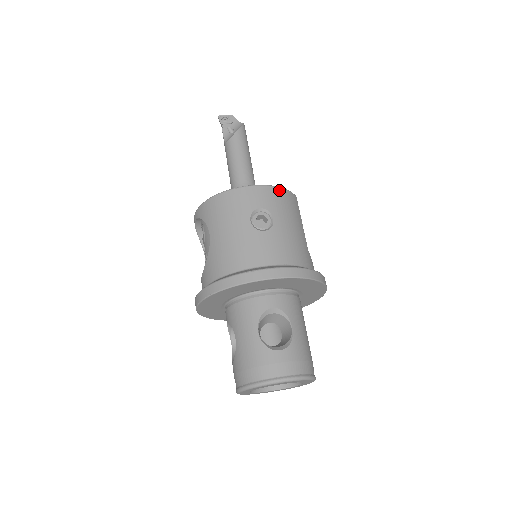
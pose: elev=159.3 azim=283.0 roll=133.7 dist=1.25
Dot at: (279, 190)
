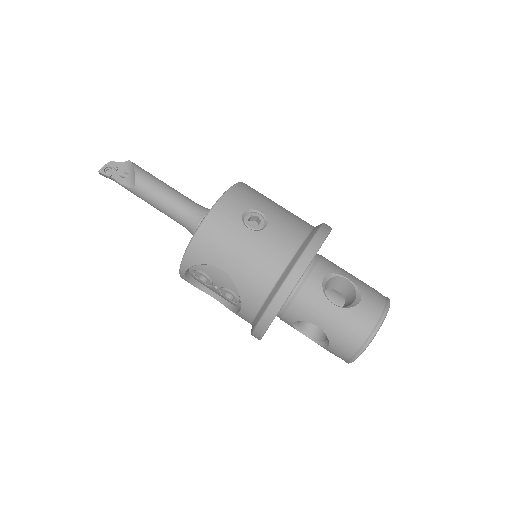
Dot at: (237, 187)
